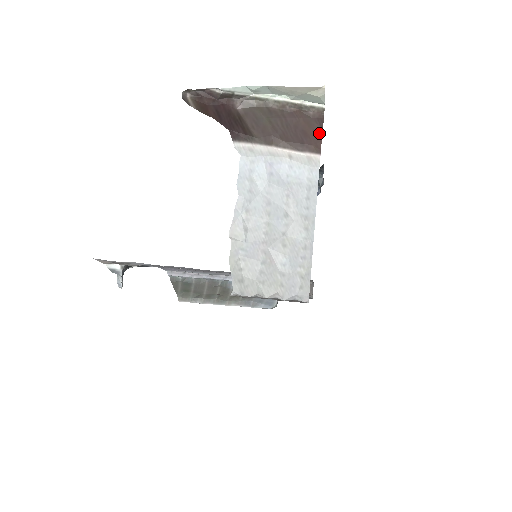
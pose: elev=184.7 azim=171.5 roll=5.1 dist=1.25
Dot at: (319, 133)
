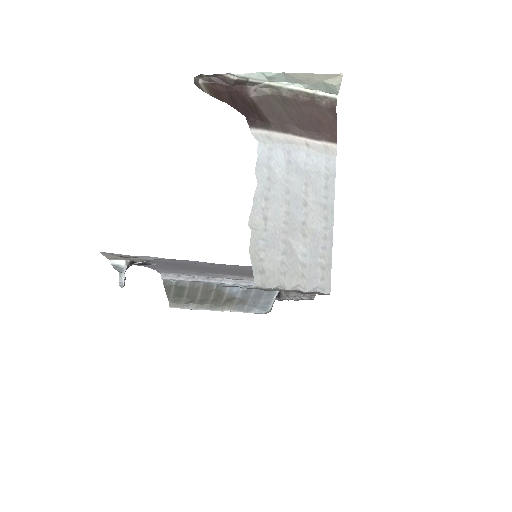
Dot at: (333, 123)
